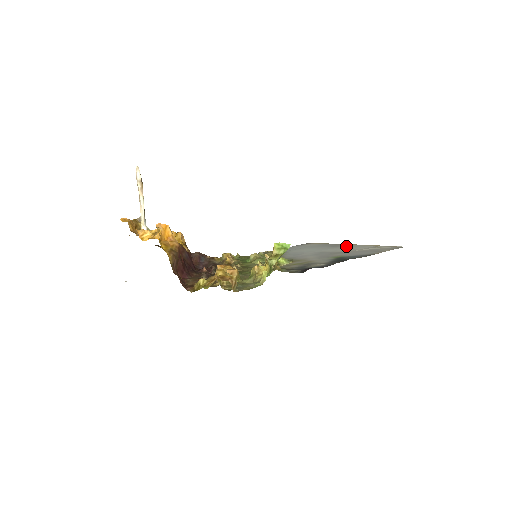
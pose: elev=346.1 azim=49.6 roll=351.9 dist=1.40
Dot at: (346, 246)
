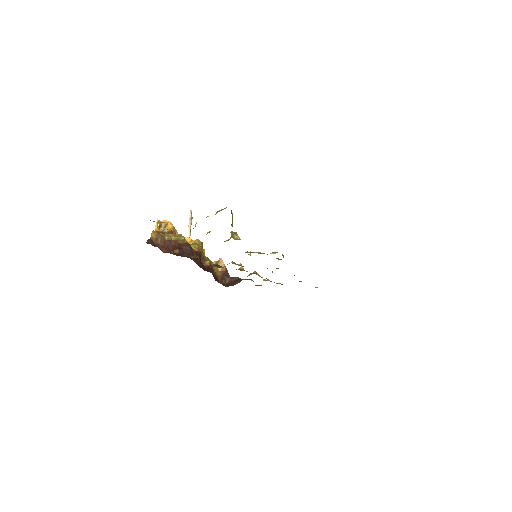
Dot at: occluded
